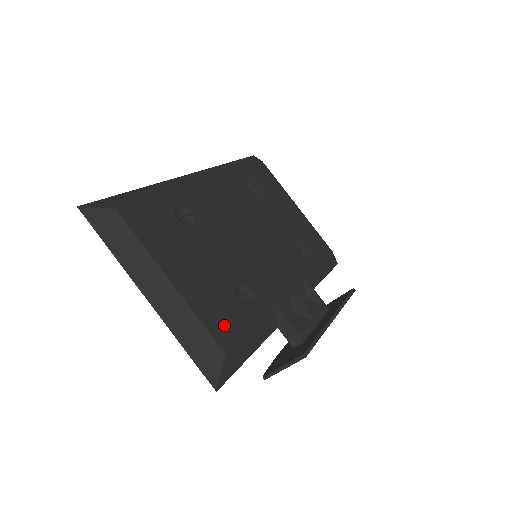
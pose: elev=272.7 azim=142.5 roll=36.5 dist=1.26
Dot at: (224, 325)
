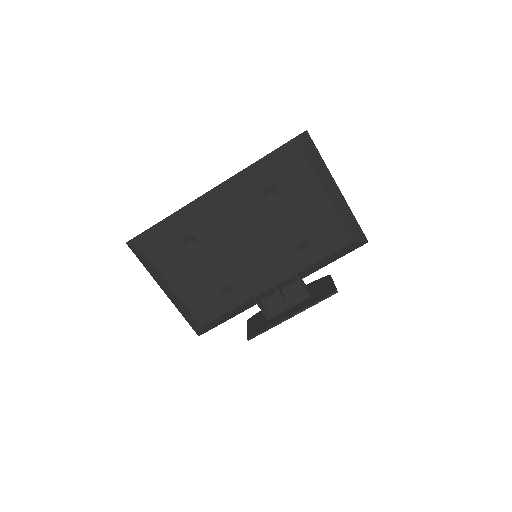
Dot at: (204, 312)
